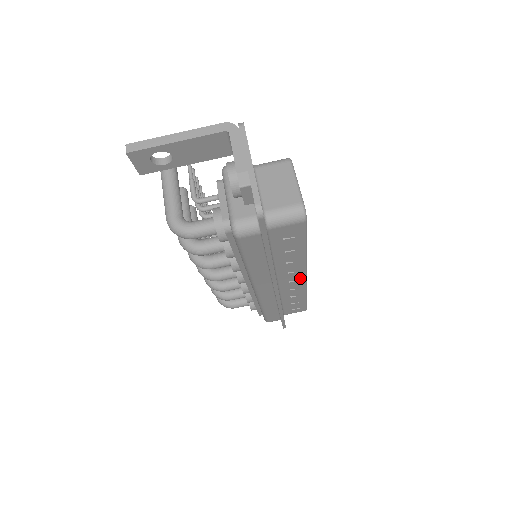
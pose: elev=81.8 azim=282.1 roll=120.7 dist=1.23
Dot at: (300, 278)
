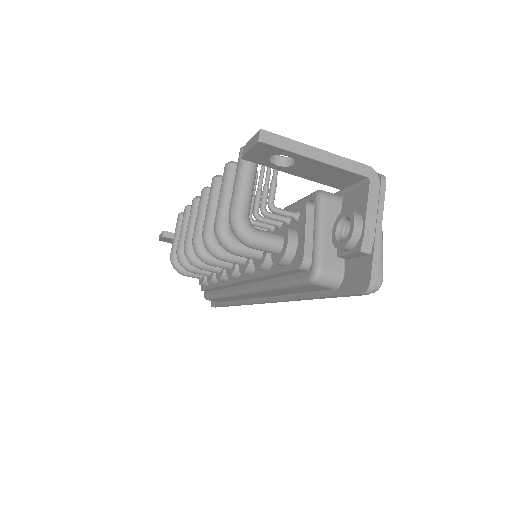
Dot at: occluded
